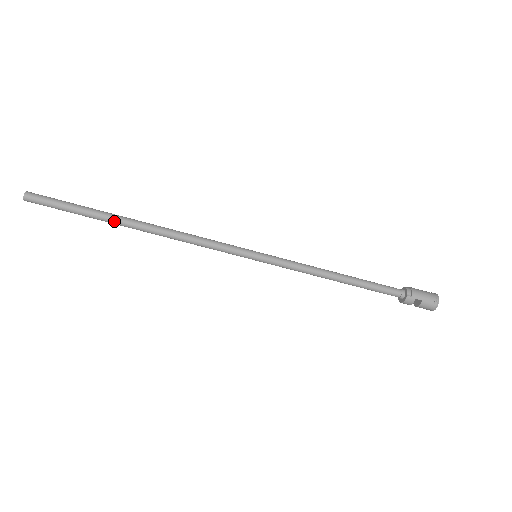
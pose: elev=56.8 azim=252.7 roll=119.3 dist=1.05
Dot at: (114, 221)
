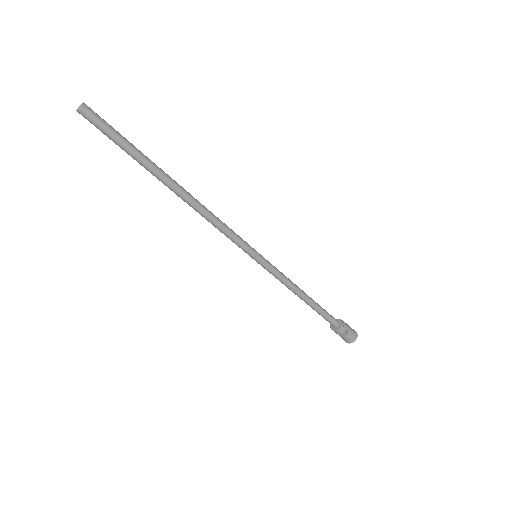
Dot at: (159, 174)
